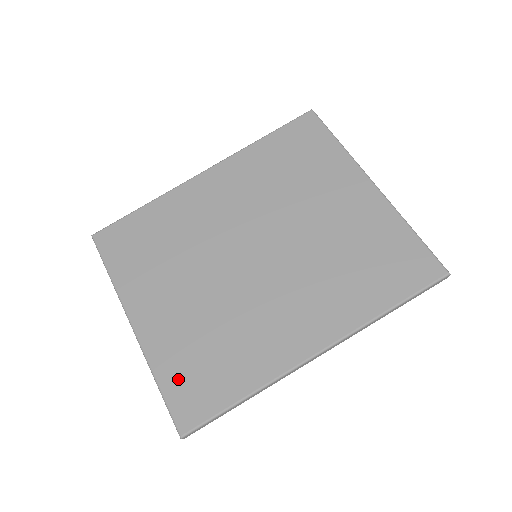
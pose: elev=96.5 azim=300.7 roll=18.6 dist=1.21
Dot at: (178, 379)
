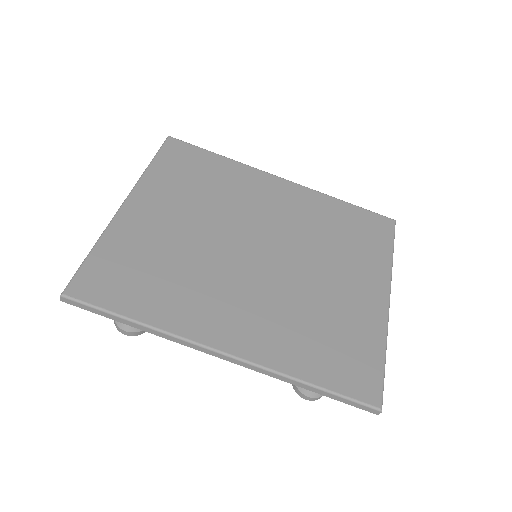
Dot at: (110, 261)
